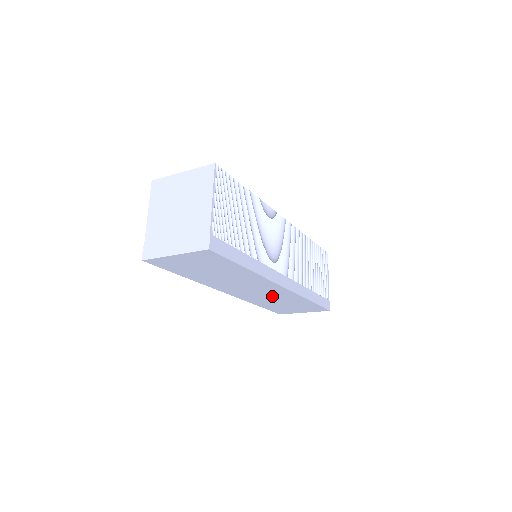
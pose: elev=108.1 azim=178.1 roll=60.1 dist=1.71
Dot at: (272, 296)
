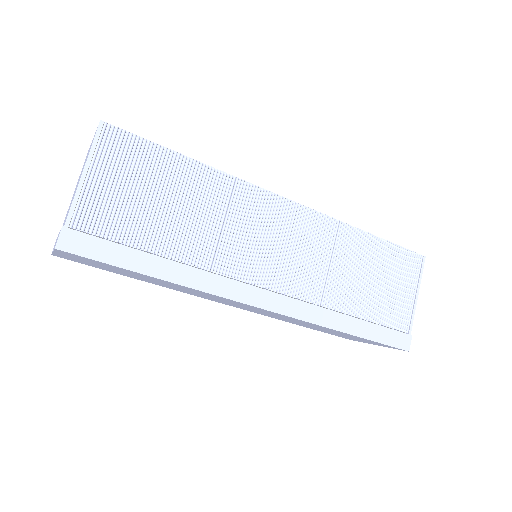
Dot at: occluded
